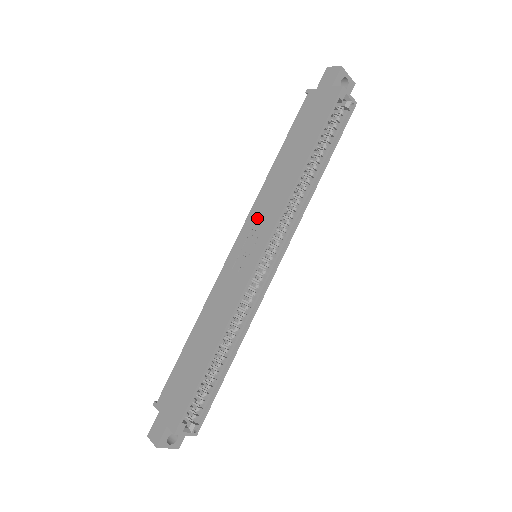
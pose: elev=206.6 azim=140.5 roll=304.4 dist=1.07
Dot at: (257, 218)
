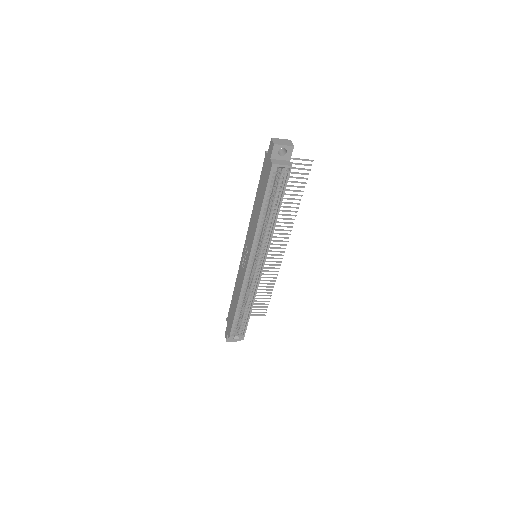
Dot at: (248, 239)
